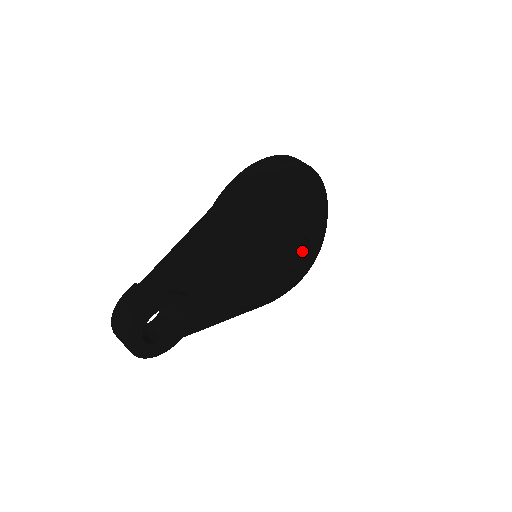
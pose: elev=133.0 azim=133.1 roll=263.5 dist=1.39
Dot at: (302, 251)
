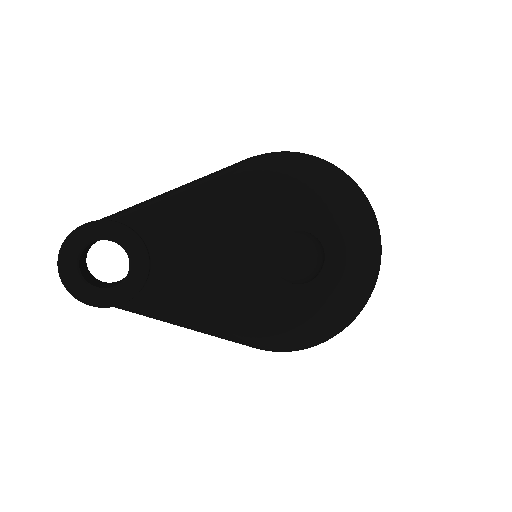
Dot at: (318, 270)
